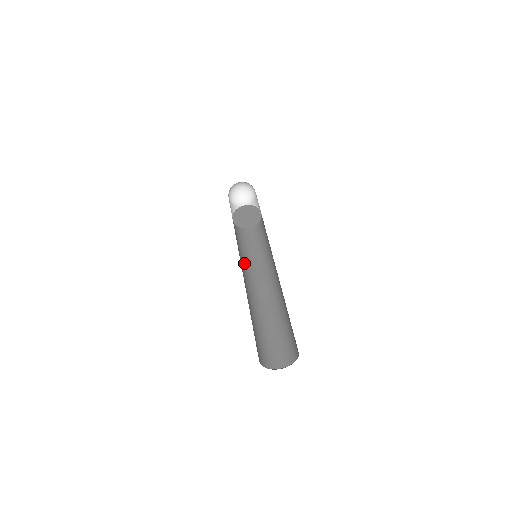
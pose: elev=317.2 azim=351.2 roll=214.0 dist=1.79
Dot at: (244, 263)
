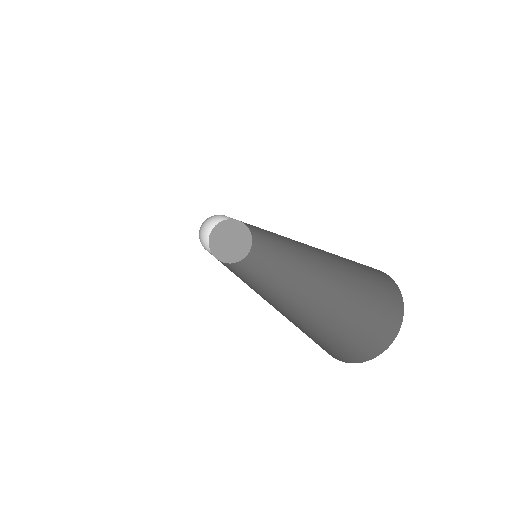
Dot at: occluded
